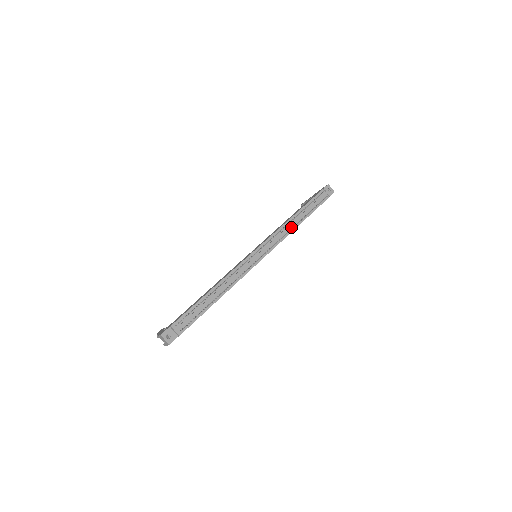
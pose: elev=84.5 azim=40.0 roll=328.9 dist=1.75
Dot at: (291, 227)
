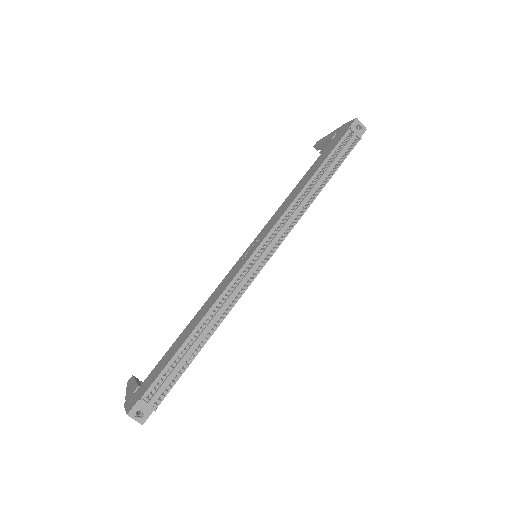
Dot at: (305, 202)
